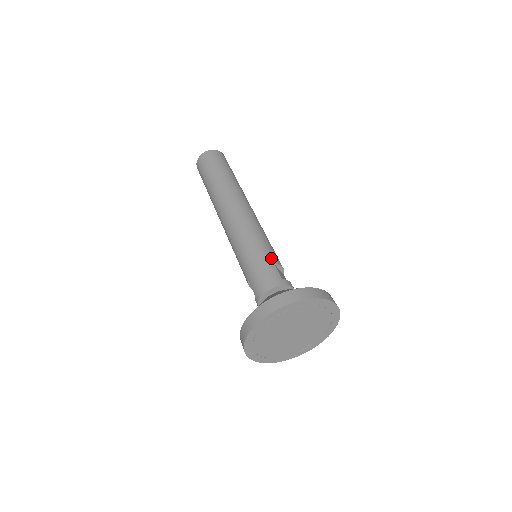
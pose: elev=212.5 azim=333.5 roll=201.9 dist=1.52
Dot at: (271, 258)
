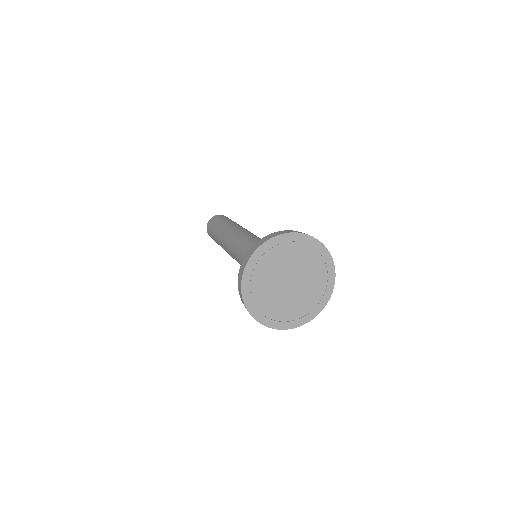
Dot at: occluded
